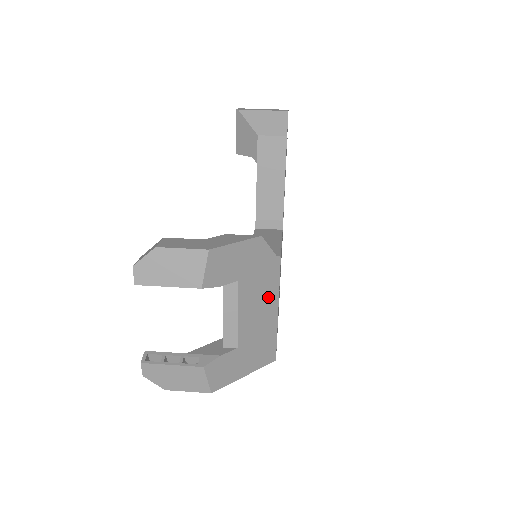
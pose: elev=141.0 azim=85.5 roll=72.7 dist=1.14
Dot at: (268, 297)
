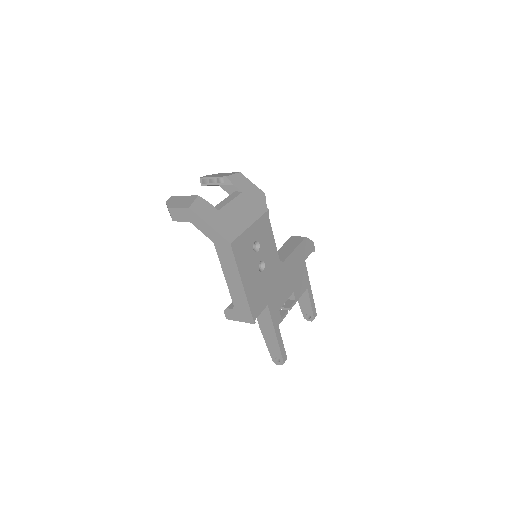
Dot at: (250, 214)
